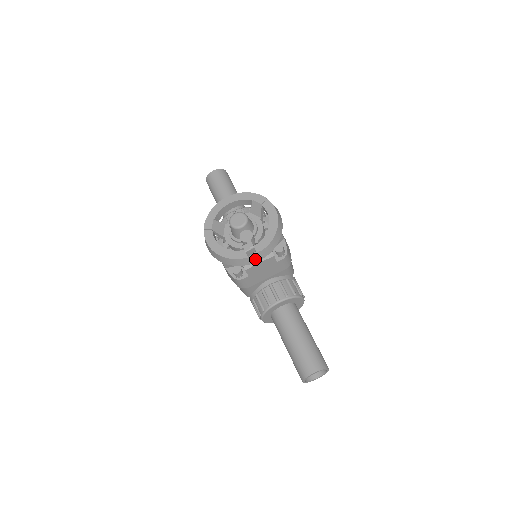
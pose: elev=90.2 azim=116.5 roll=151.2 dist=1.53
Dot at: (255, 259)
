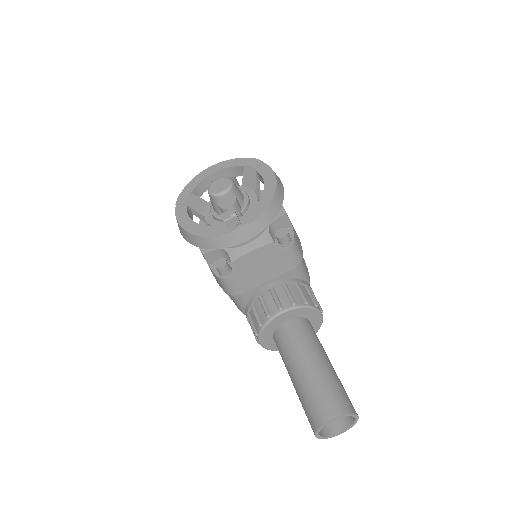
Dot at: (241, 237)
